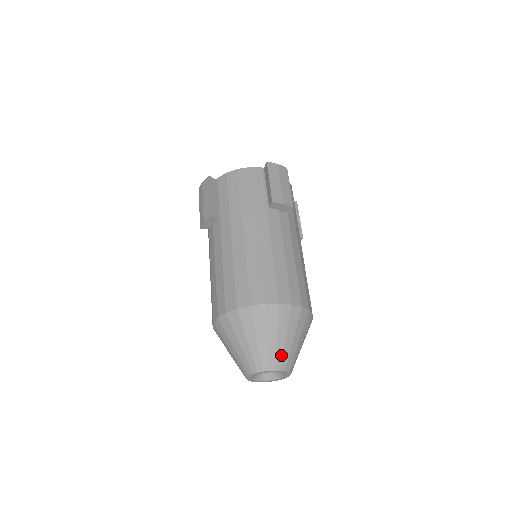
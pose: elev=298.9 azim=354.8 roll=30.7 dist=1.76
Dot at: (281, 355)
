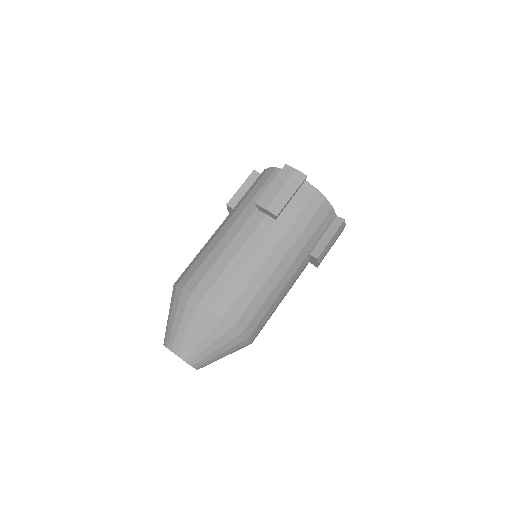
Dot at: (179, 340)
